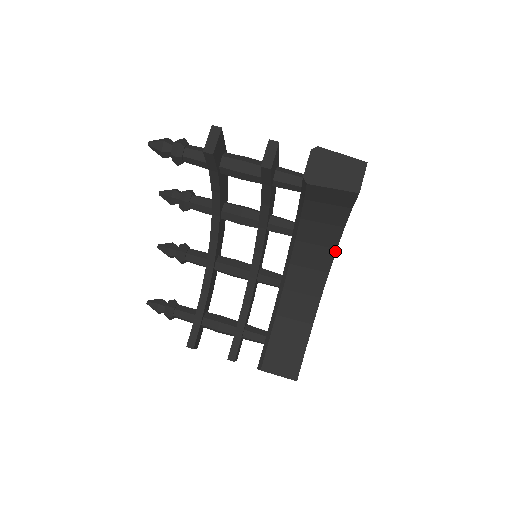
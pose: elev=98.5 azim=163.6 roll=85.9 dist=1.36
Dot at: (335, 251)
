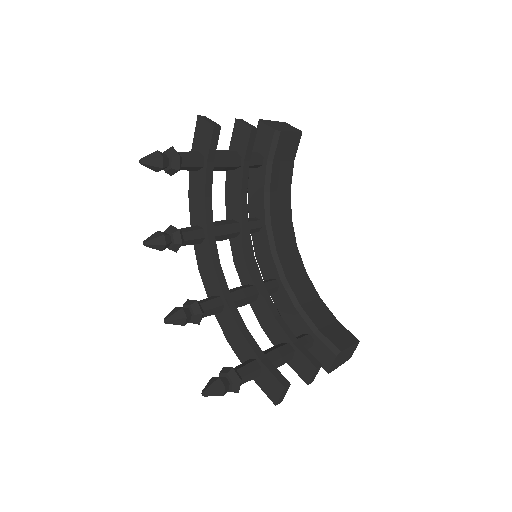
Dot at: occluded
